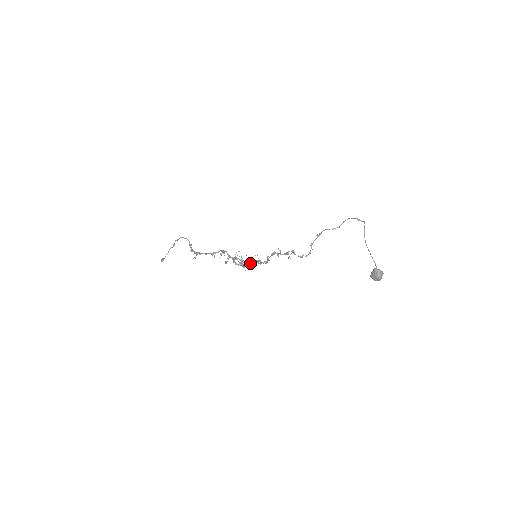
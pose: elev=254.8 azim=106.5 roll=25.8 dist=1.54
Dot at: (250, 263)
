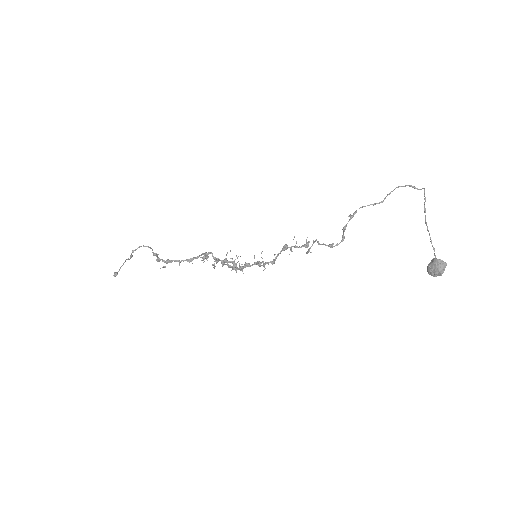
Dot at: (248, 265)
